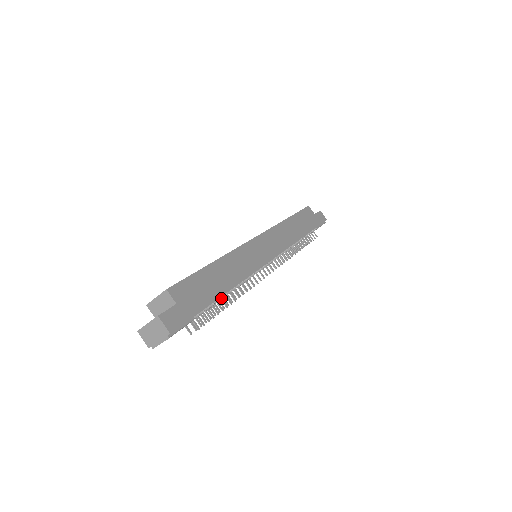
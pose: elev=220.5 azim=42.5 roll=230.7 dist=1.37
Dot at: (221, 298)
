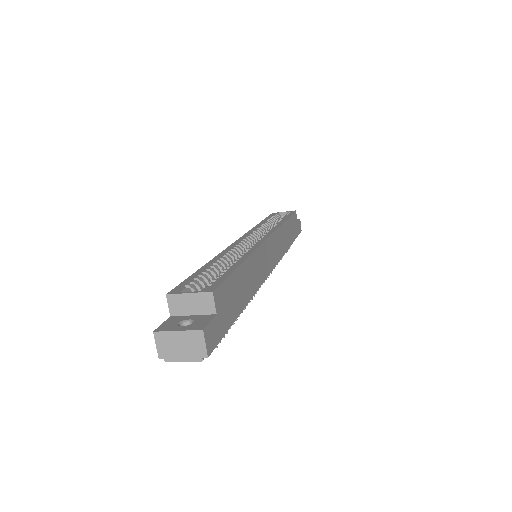
Dot at: occluded
